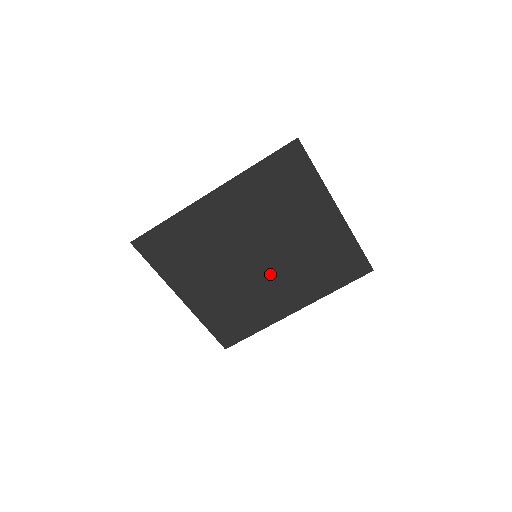
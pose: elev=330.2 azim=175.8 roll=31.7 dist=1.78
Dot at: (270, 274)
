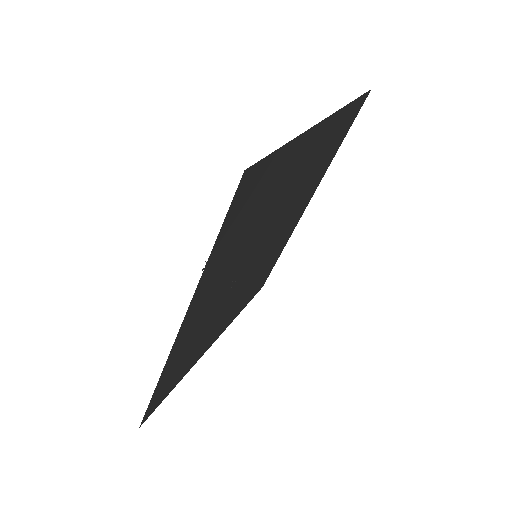
Dot at: (275, 237)
